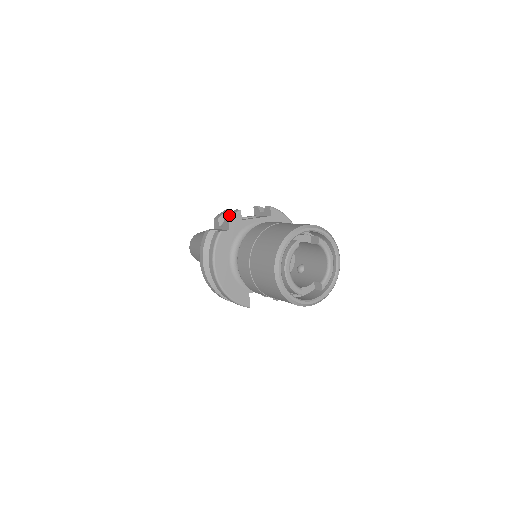
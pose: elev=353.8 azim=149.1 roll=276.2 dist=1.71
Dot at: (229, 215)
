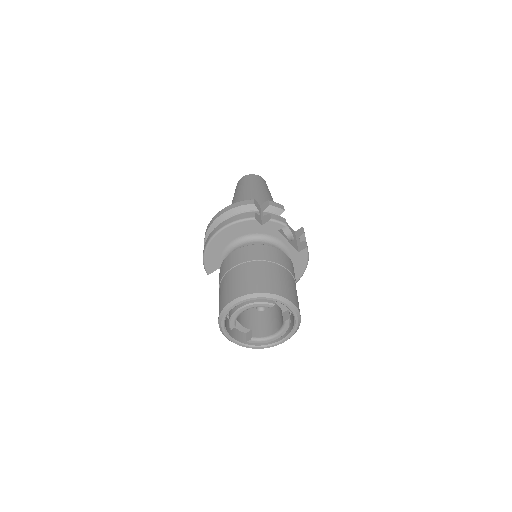
Dot at: (276, 217)
